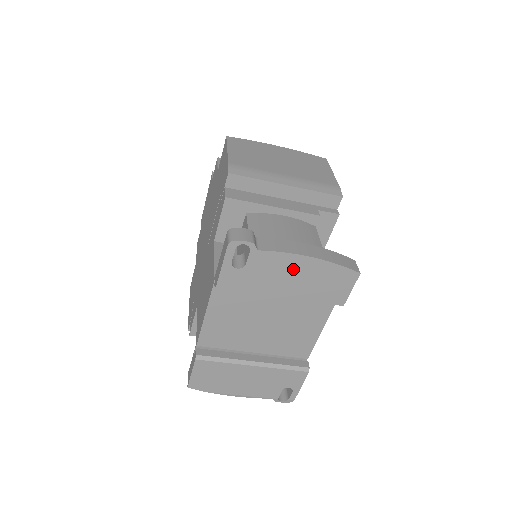
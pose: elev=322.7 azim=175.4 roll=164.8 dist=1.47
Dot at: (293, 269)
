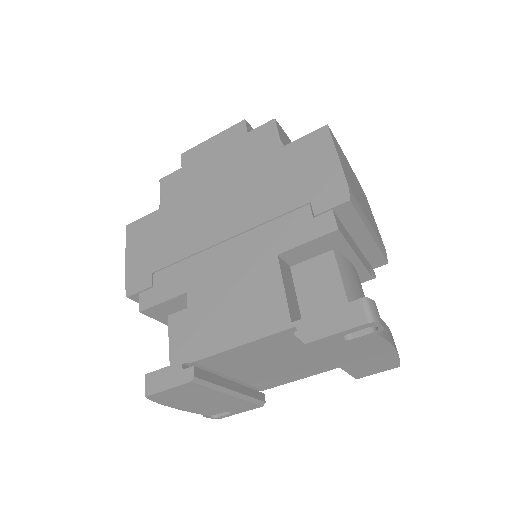
Dot at: (373, 352)
